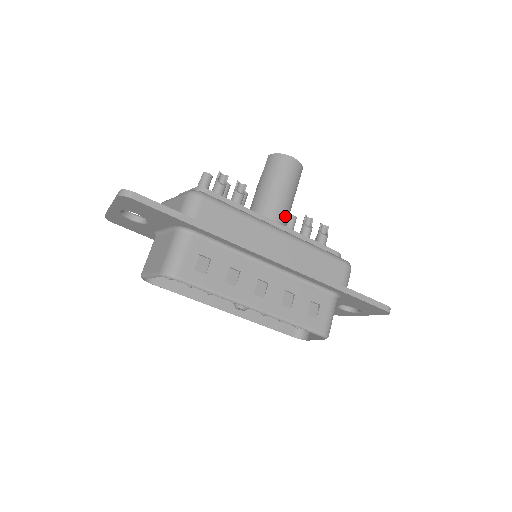
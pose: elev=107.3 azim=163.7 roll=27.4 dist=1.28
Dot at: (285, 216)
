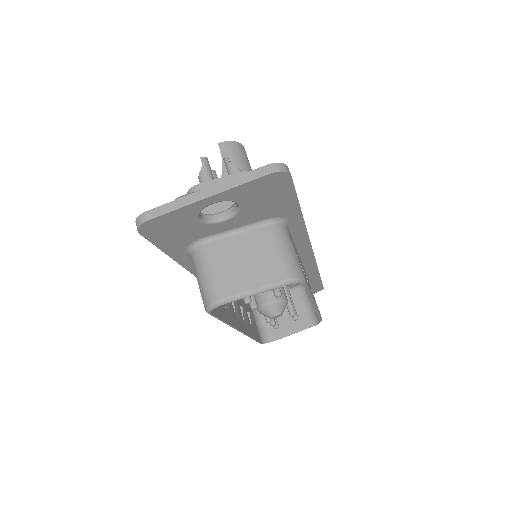
Dot at: occluded
